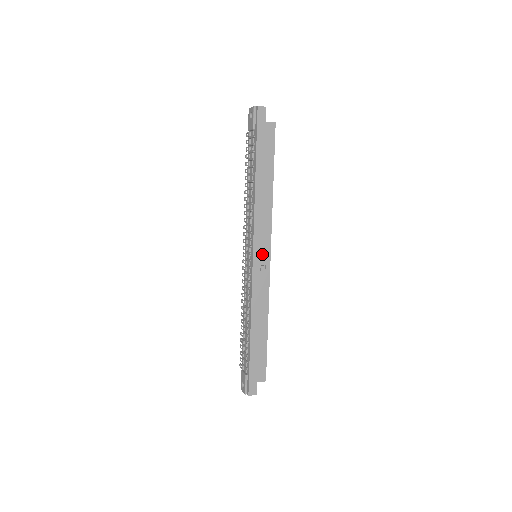
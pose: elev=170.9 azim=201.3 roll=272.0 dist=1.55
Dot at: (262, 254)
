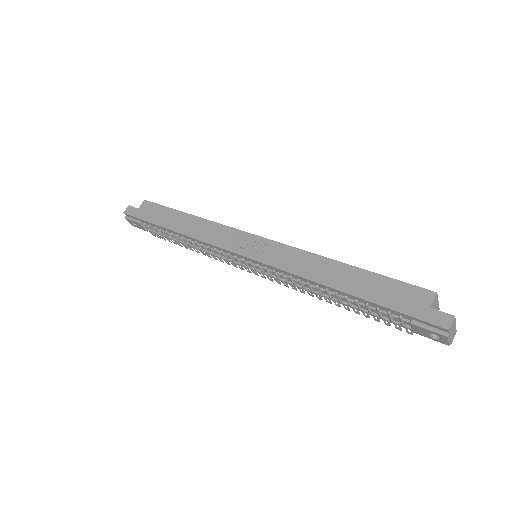
Dot at: (248, 245)
